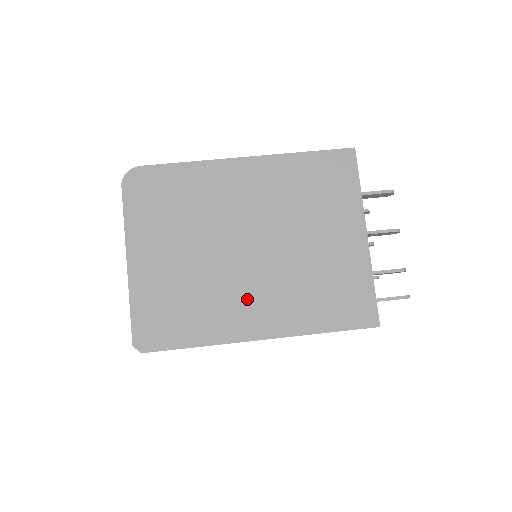
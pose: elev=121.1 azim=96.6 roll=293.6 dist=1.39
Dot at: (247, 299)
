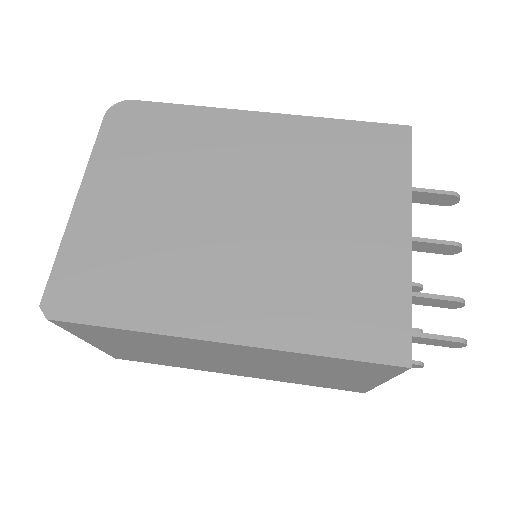
Dot at: (217, 280)
